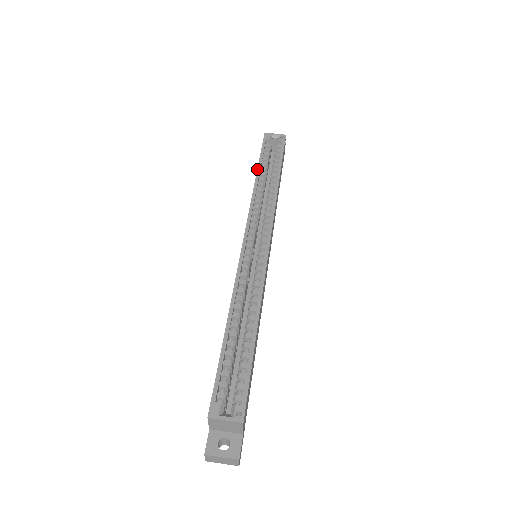
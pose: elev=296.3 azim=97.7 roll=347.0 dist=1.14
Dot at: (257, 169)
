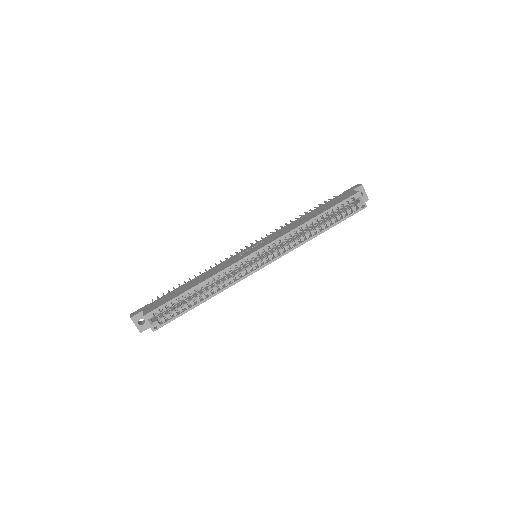
Dot at: (320, 214)
